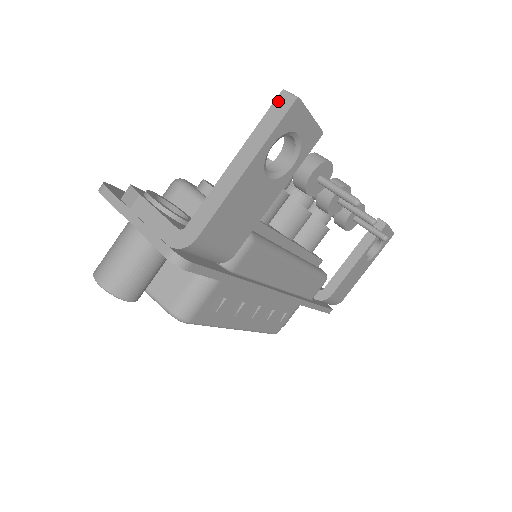
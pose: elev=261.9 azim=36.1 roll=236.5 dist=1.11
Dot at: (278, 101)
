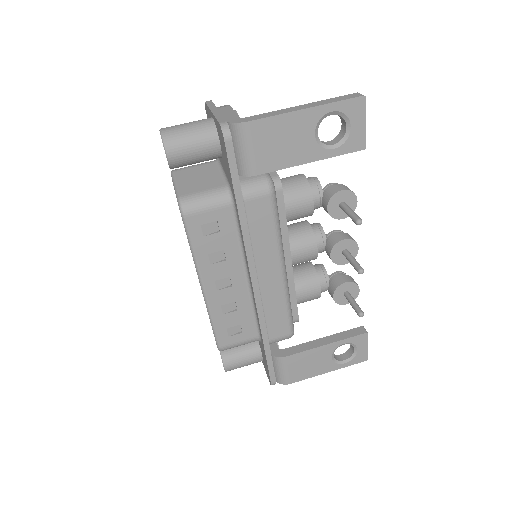
Dot at: (352, 94)
